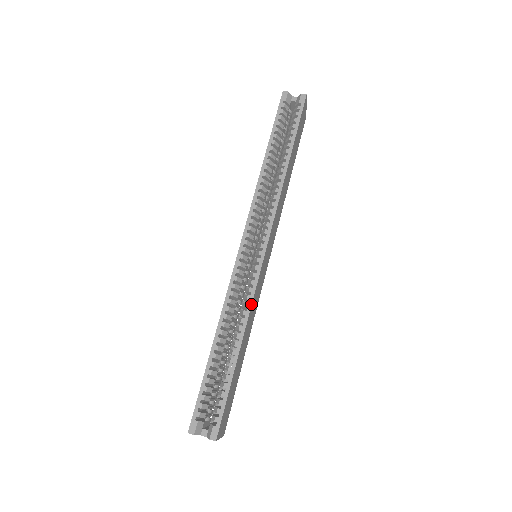
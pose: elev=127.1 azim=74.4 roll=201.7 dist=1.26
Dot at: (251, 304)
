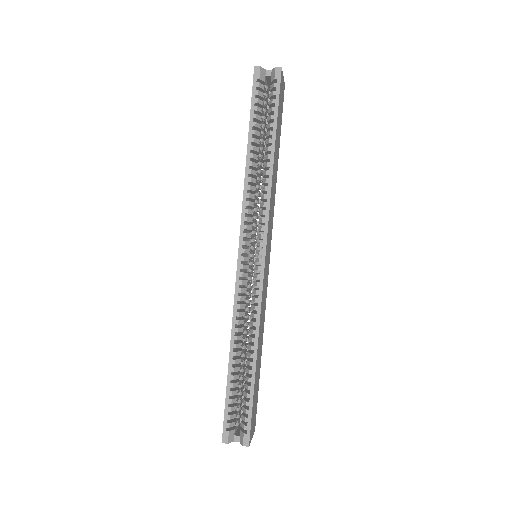
Dot at: (260, 314)
